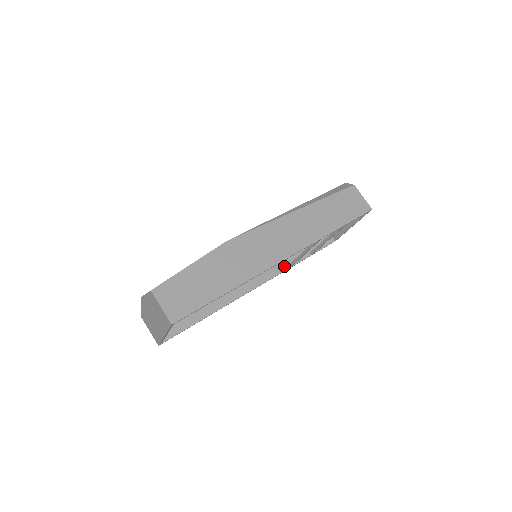
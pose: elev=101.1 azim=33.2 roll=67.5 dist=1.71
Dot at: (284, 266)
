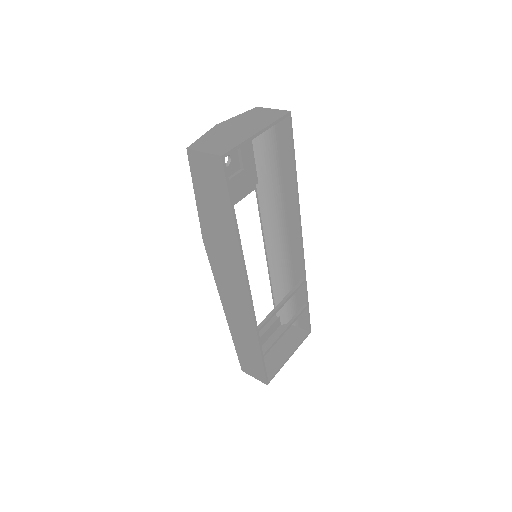
Dot at: occluded
